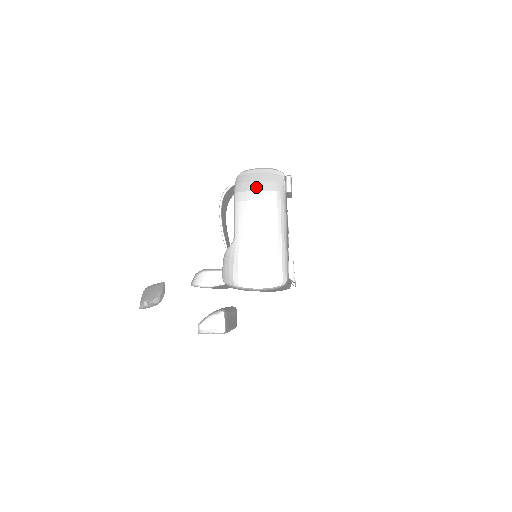
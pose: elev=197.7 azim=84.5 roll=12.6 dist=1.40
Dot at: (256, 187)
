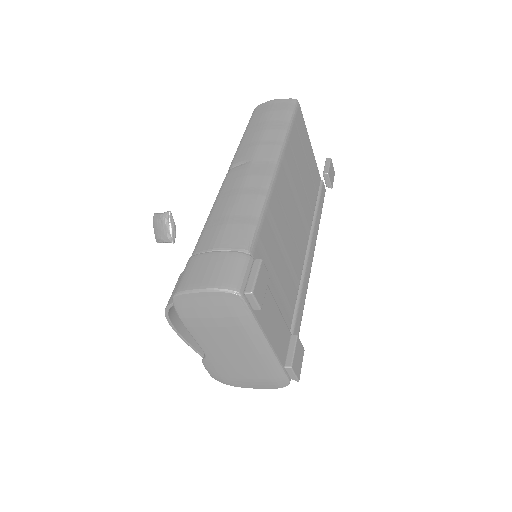
Dot at: (205, 314)
